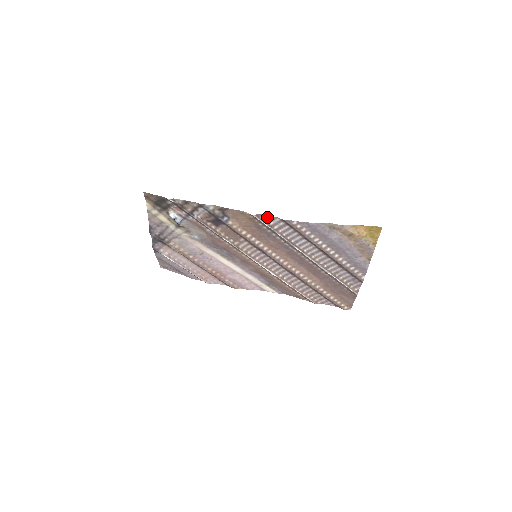
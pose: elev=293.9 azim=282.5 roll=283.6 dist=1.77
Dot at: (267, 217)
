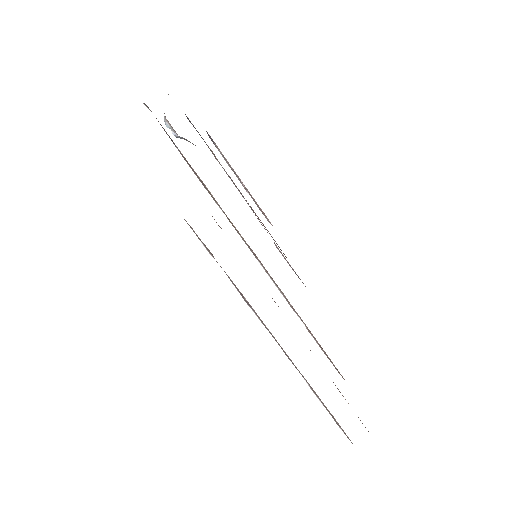
Dot at: occluded
